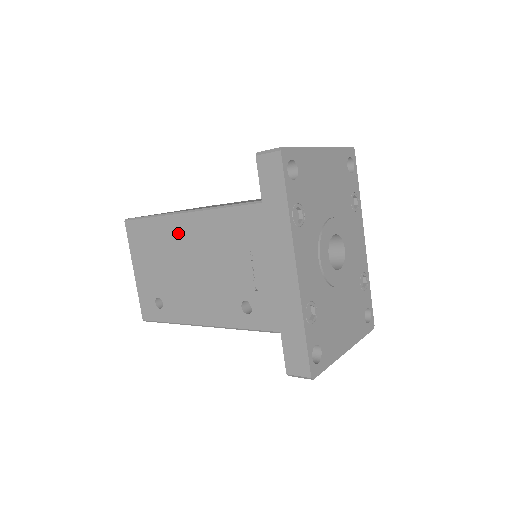
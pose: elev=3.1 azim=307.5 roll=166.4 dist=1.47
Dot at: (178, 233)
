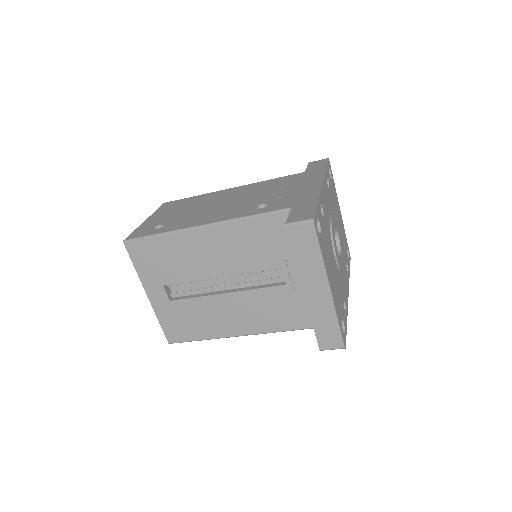
Dot at: (217, 195)
